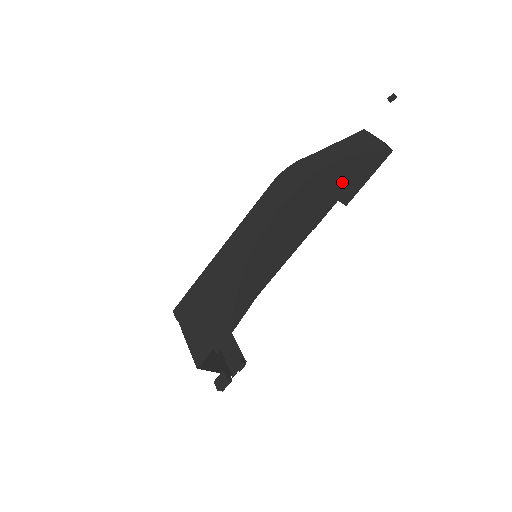
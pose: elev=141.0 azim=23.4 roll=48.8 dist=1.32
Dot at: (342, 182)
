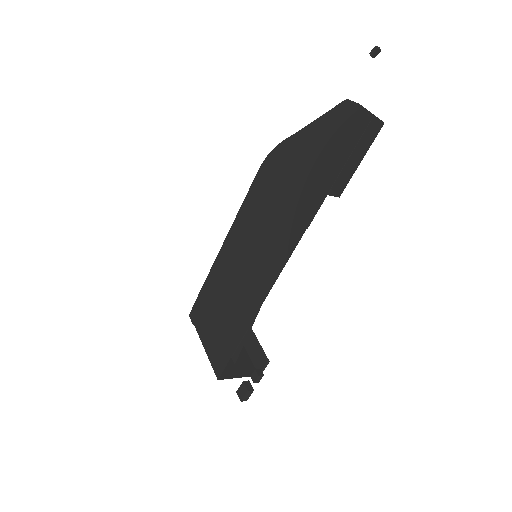
Dot at: (329, 171)
